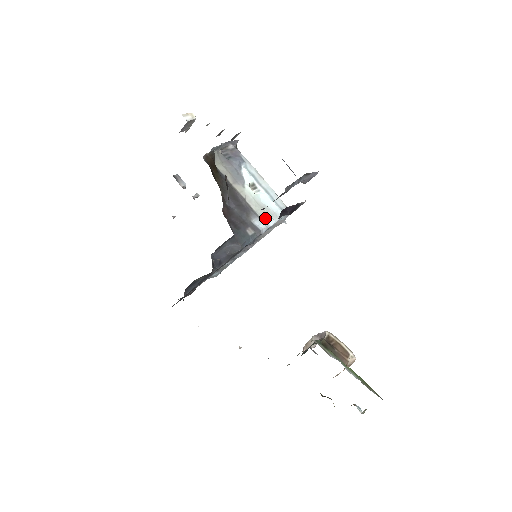
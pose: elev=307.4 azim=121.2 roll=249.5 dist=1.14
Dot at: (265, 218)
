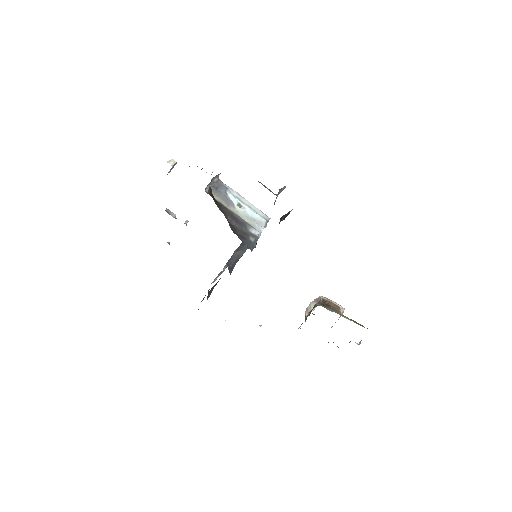
Dot at: (256, 227)
